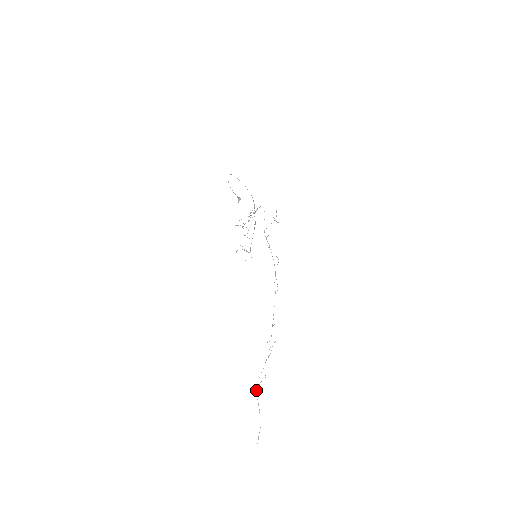
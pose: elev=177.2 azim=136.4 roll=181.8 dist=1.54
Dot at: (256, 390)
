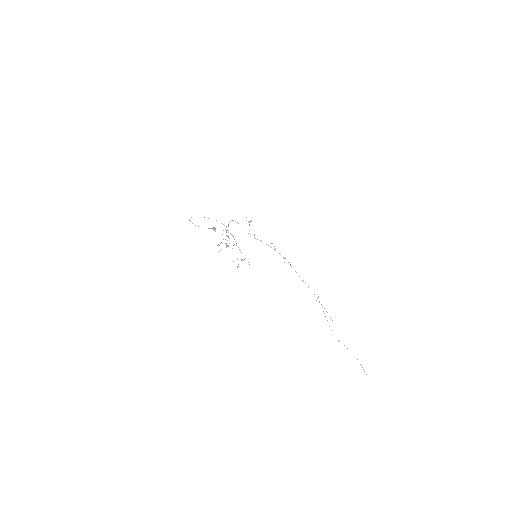
Dot at: occluded
